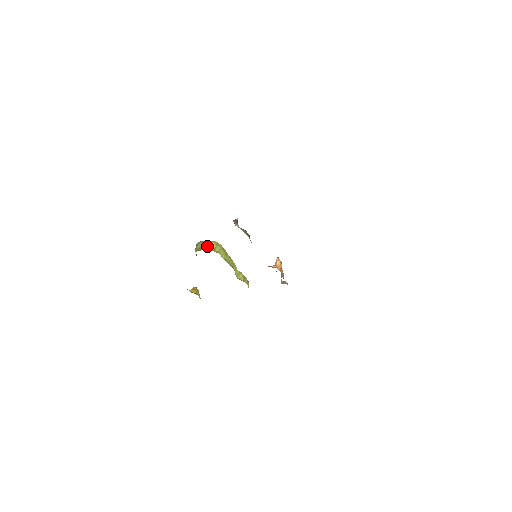
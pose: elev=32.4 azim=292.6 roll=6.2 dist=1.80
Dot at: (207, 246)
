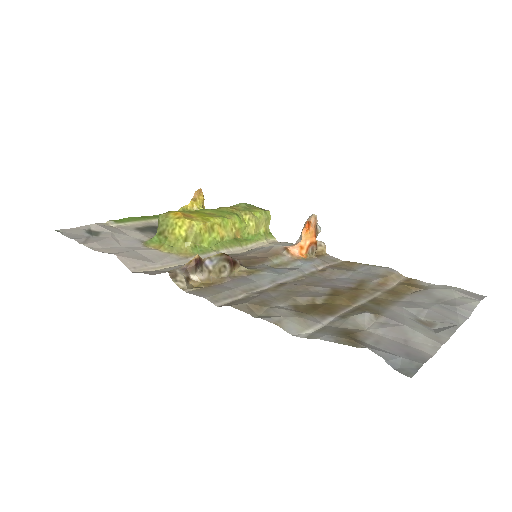
Dot at: (172, 235)
